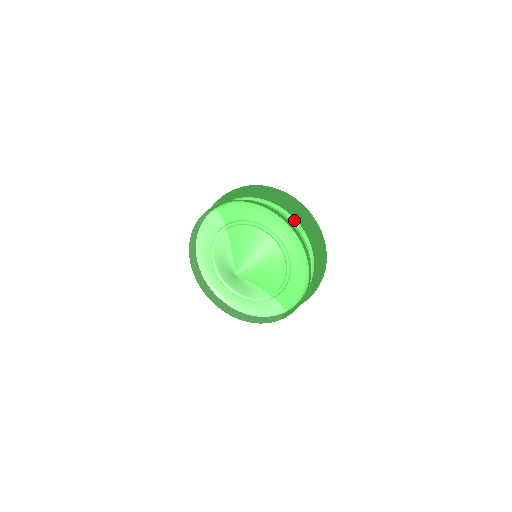
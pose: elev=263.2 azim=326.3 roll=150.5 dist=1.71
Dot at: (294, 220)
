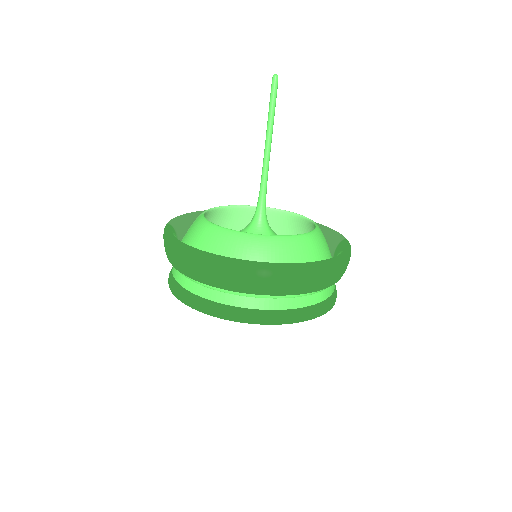
Dot at: (242, 293)
